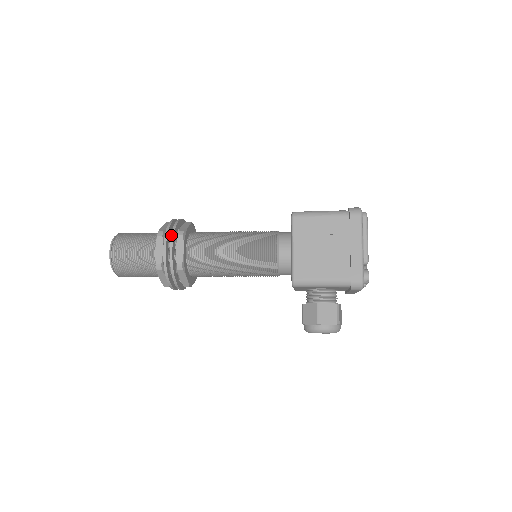
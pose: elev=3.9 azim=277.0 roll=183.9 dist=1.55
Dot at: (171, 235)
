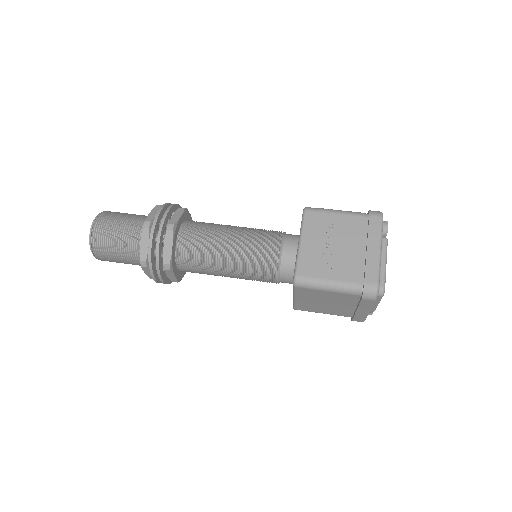
Dot at: (157, 272)
